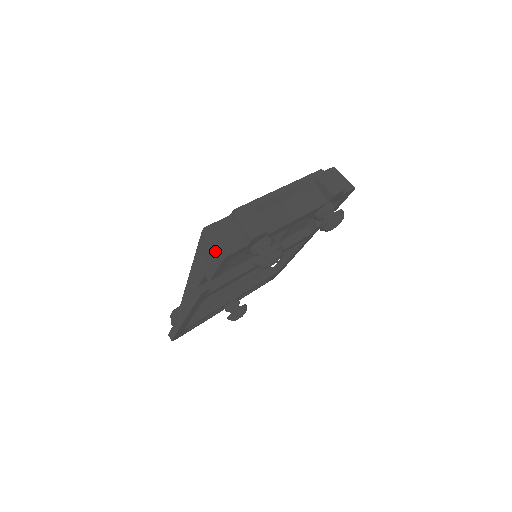
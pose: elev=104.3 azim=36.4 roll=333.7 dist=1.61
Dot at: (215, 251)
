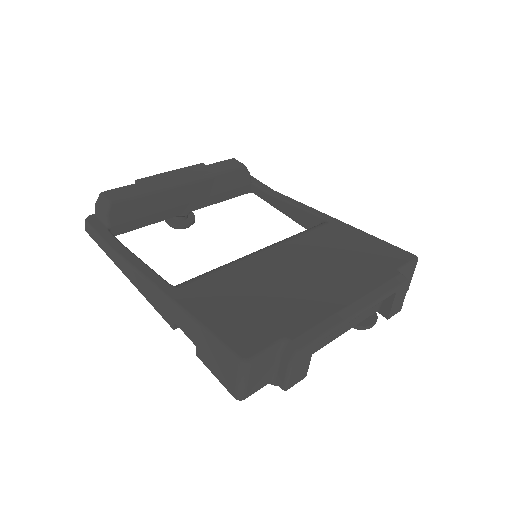
Dot at: (236, 386)
